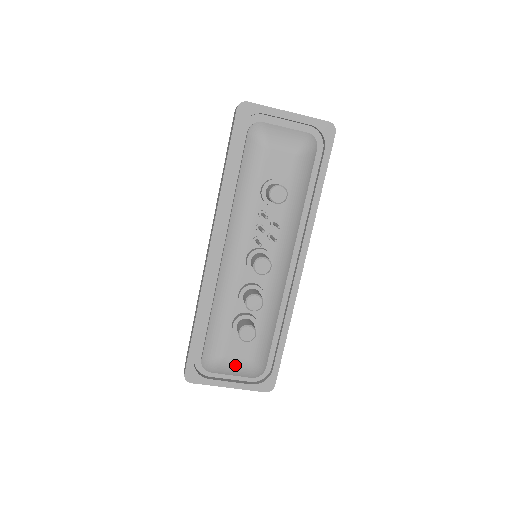
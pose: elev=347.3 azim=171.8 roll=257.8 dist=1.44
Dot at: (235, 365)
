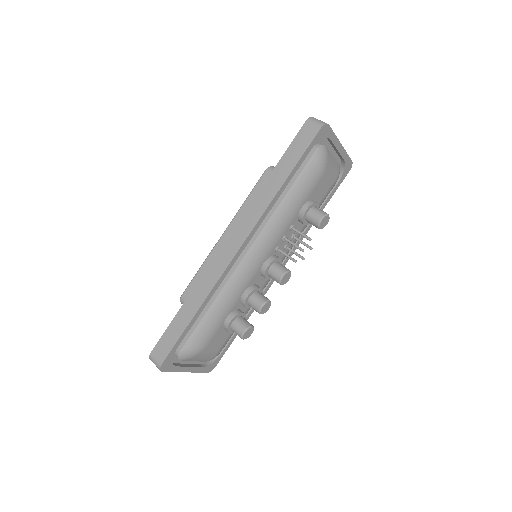
Dot at: (207, 354)
